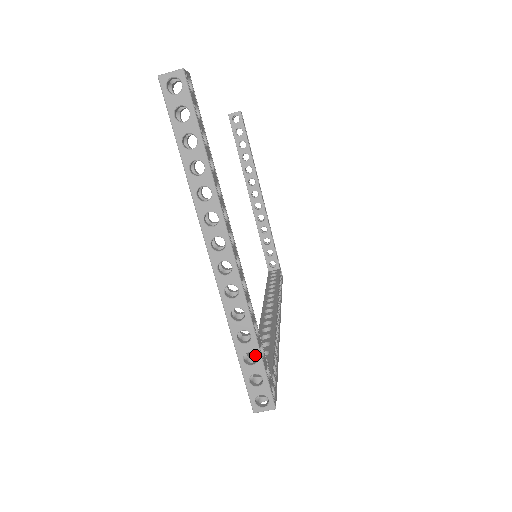
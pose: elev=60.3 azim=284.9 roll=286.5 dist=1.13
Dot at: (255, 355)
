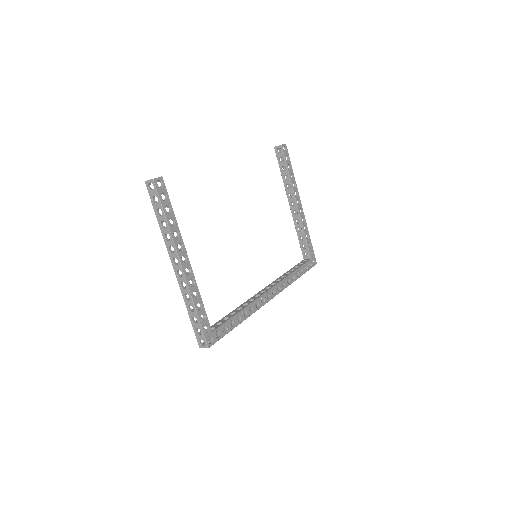
Dot at: (203, 319)
